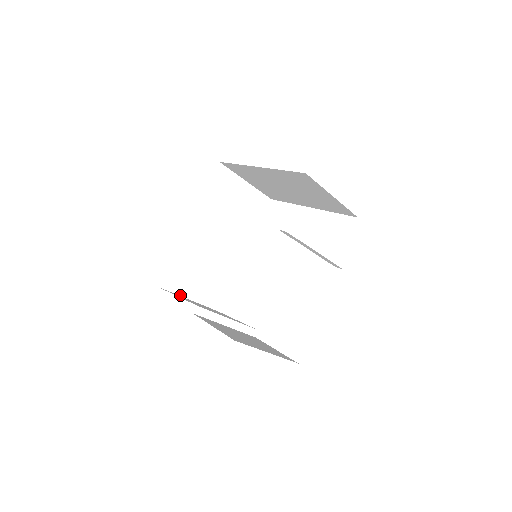
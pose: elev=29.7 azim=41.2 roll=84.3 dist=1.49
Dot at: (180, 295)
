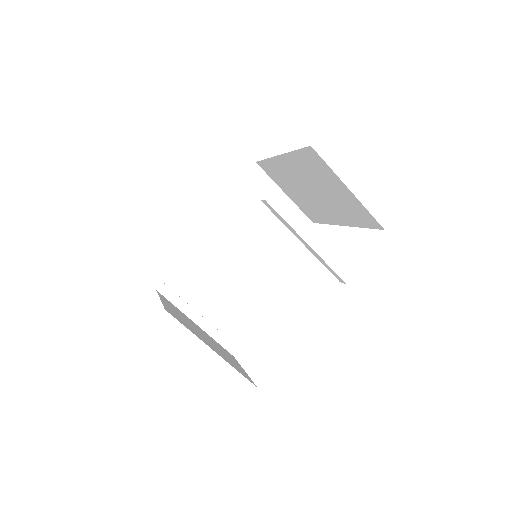
Dot at: (176, 293)
